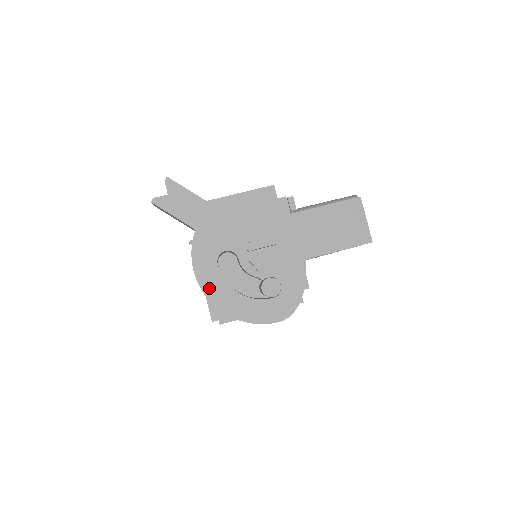
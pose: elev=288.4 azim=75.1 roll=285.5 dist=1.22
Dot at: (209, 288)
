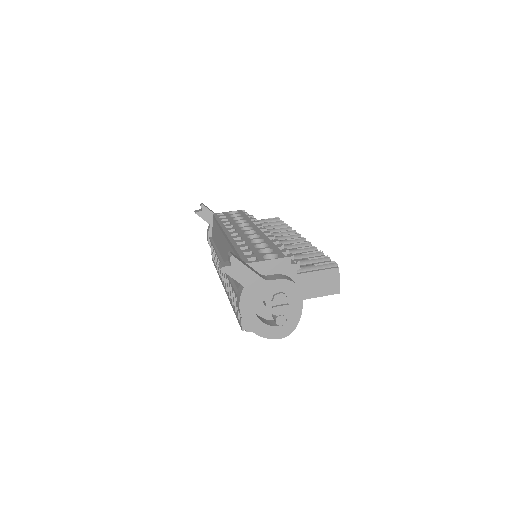
Dot at: (247, 319)
